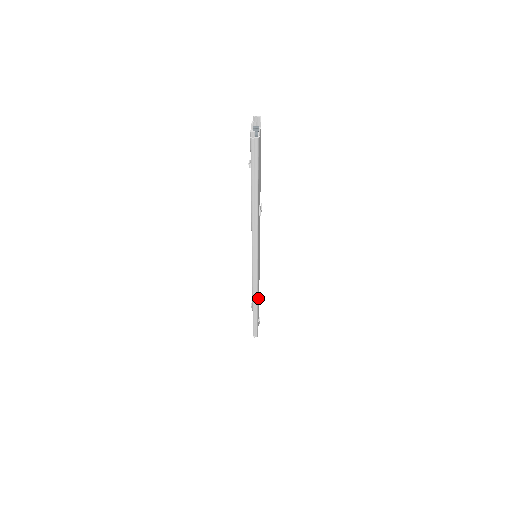
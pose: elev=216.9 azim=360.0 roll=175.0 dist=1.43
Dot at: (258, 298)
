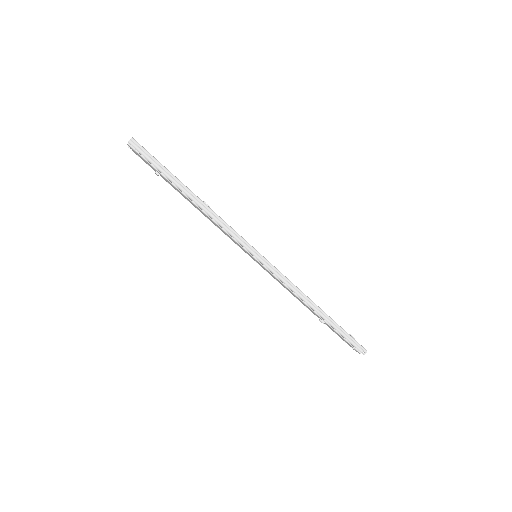
Dot at: occluded
